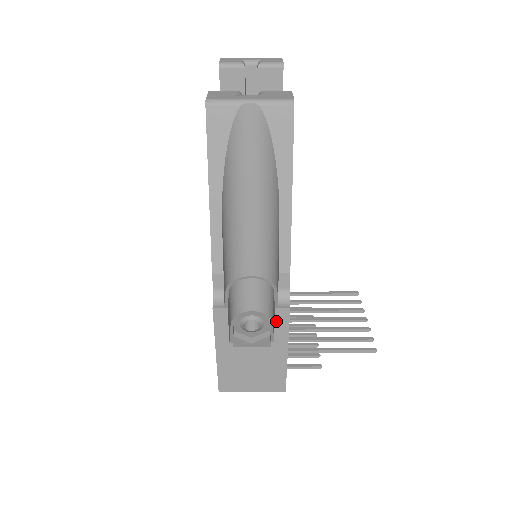
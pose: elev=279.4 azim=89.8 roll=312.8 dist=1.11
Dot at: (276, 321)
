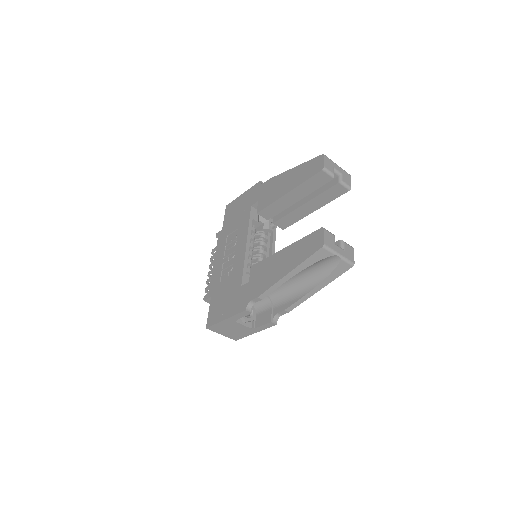
Dot at: (265, 325)
